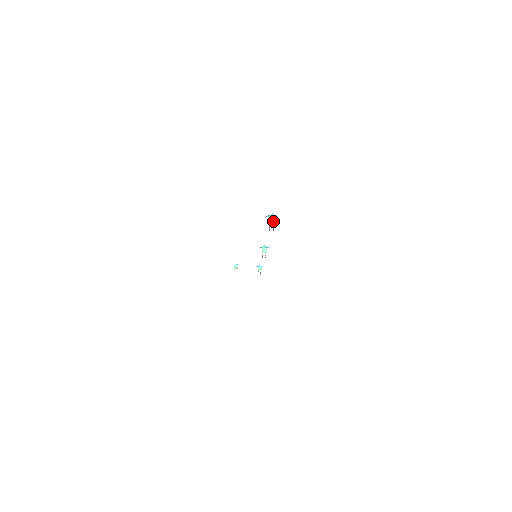
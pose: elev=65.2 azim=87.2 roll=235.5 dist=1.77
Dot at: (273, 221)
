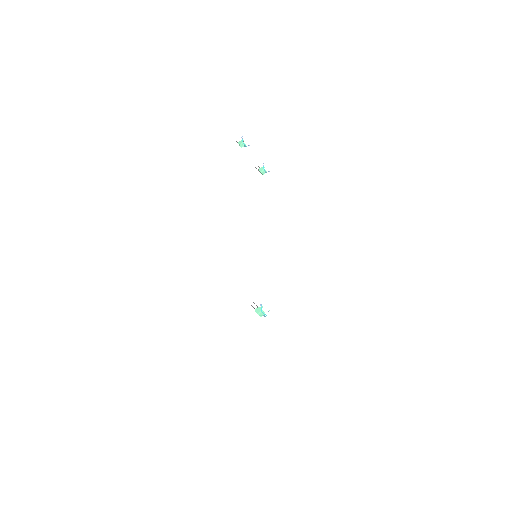
Dot at: out of frame
